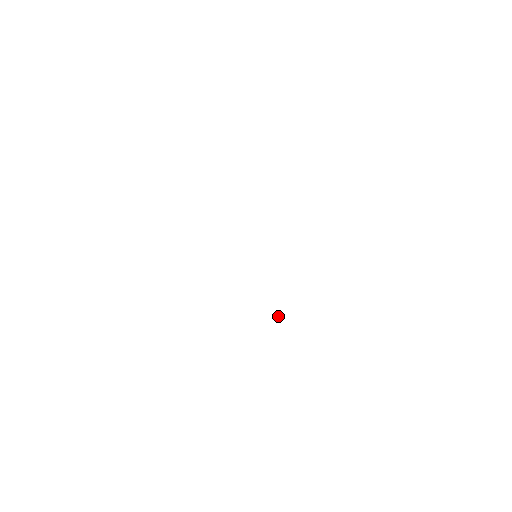
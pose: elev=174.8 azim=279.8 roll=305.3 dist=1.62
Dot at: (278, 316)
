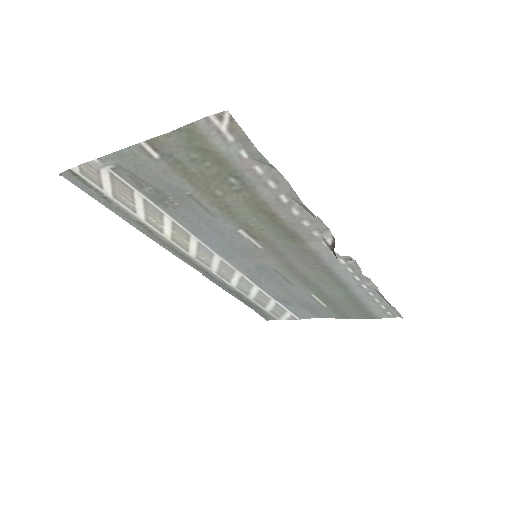
Dot at: (350, 257)
